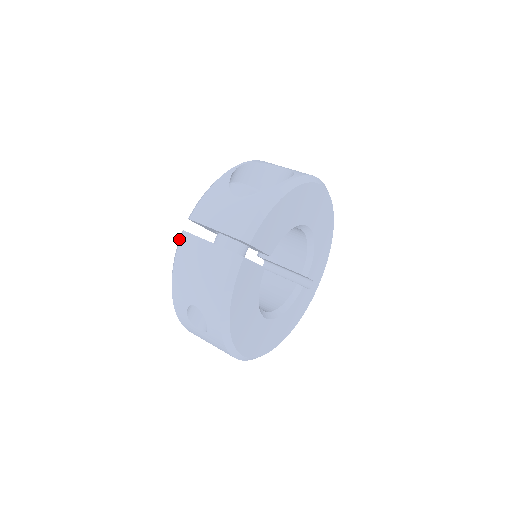
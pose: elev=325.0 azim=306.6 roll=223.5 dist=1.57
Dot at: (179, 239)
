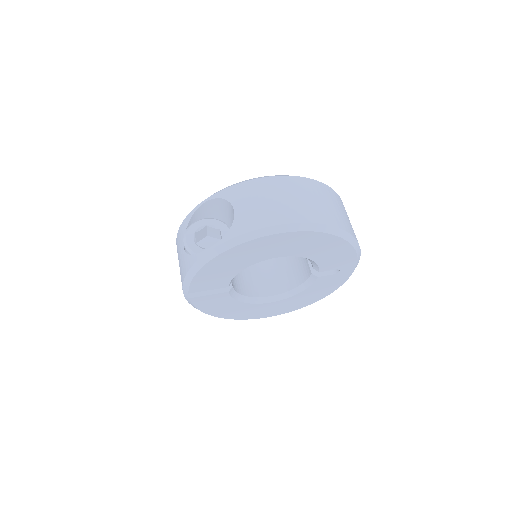
Dot at: occluded
